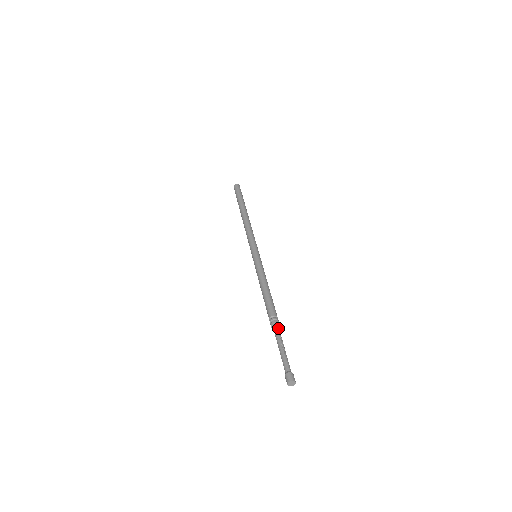
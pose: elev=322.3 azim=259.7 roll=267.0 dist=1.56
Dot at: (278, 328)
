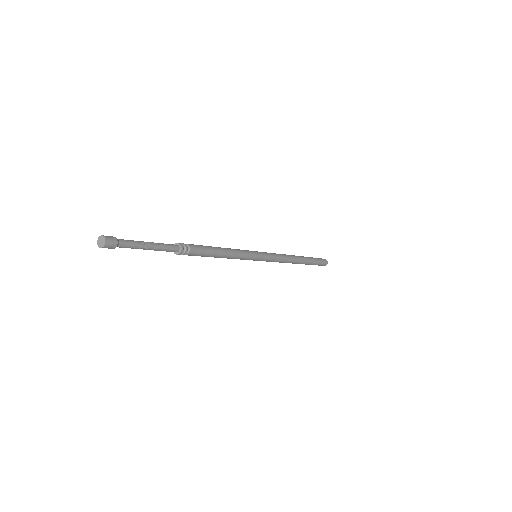
Dot at: (174, 246)
